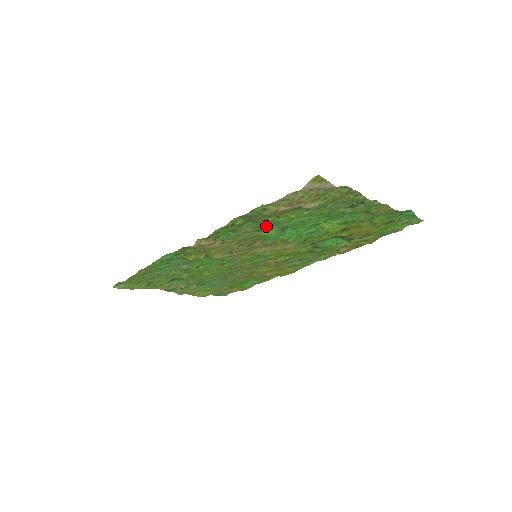
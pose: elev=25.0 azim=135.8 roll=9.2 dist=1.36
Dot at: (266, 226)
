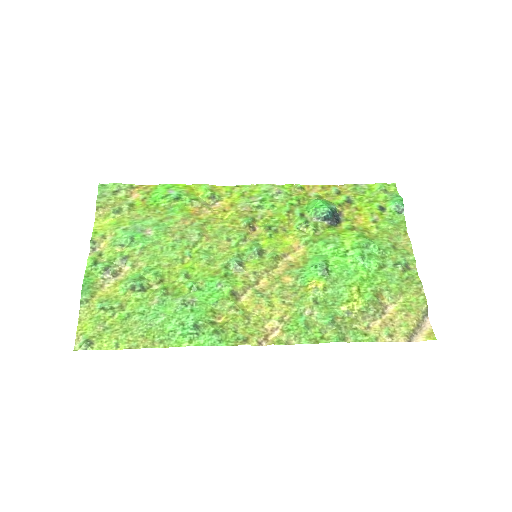
Dot at: (331, 303)
